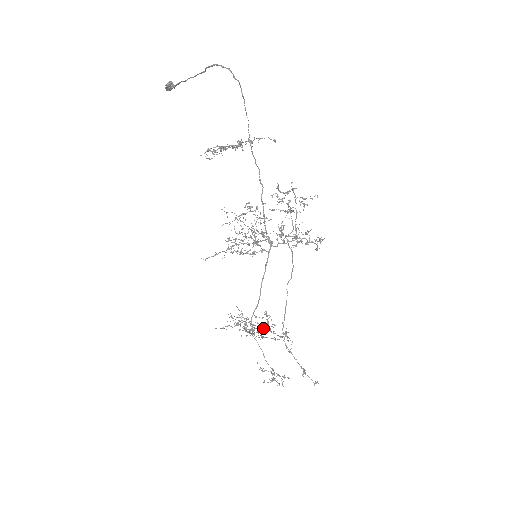
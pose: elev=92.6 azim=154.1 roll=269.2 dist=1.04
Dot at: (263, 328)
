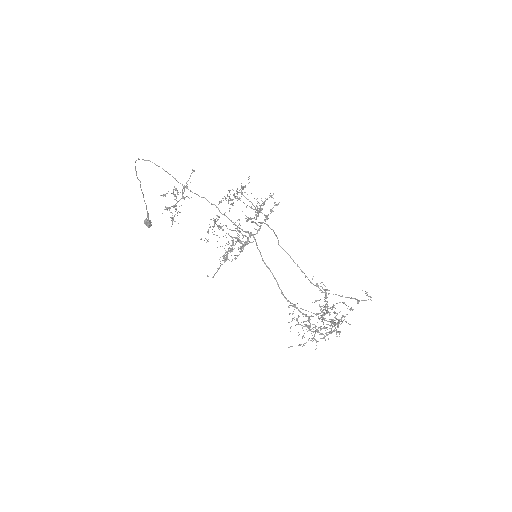
Dot at: (337, 327)
